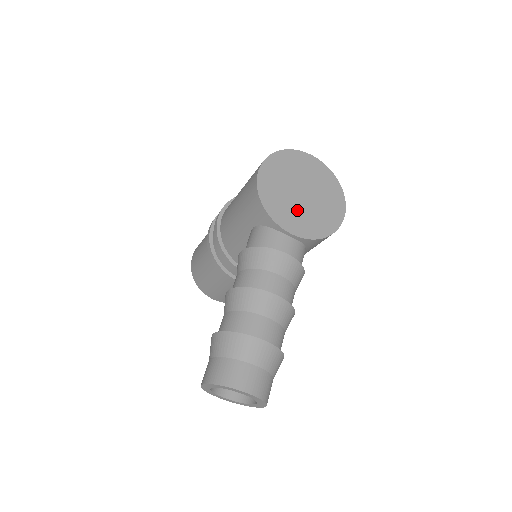
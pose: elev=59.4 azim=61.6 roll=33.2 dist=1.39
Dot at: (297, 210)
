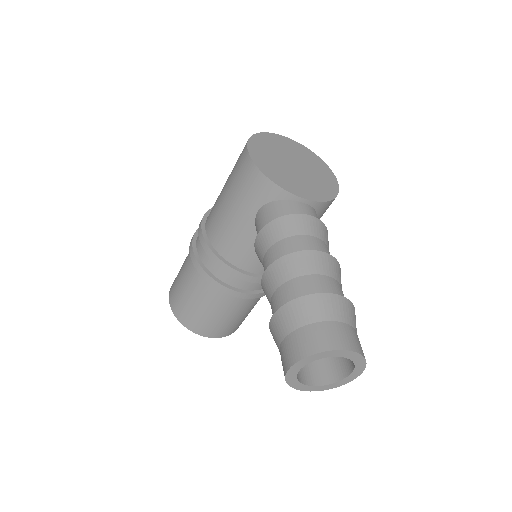
Dot at: (298, 179)
